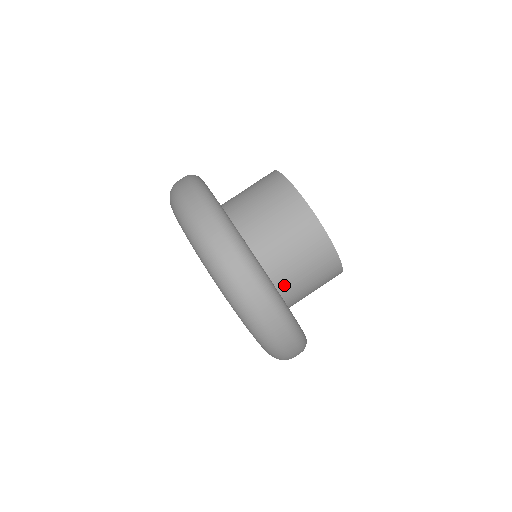
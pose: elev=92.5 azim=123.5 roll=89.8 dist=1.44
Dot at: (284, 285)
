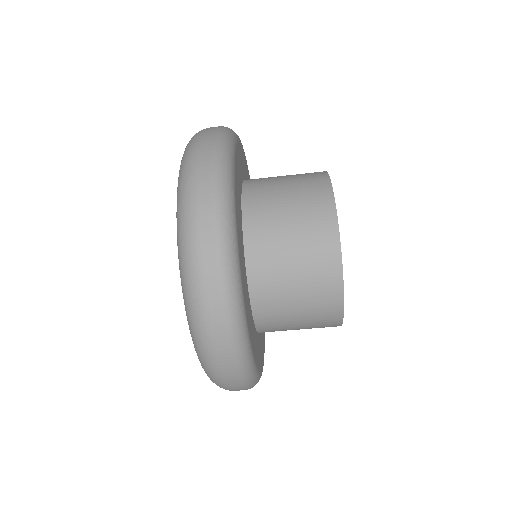
Dot at: (265, 321)
